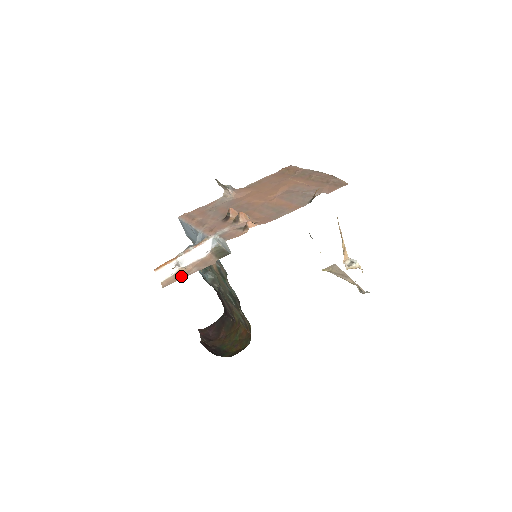
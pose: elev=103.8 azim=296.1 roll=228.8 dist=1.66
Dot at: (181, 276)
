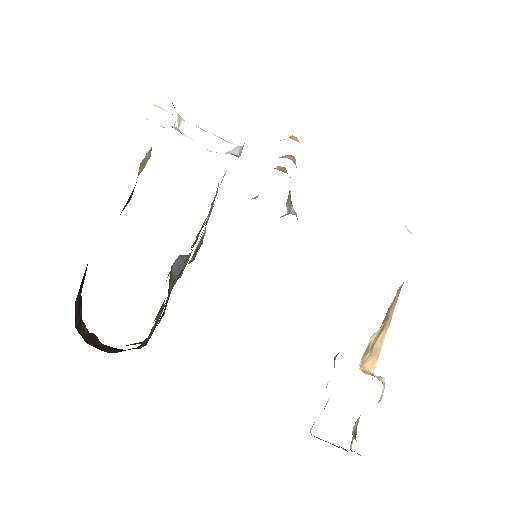
Dot at: occluded
